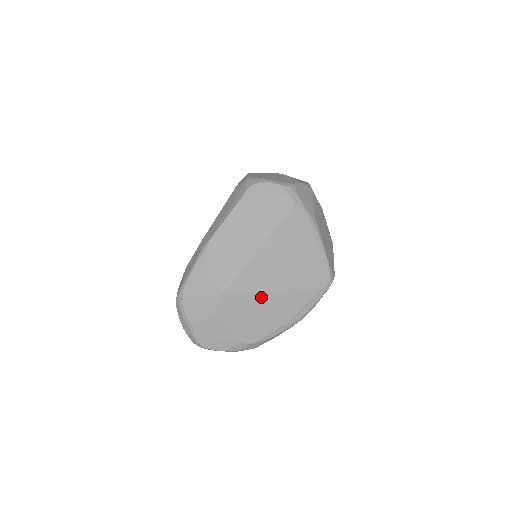
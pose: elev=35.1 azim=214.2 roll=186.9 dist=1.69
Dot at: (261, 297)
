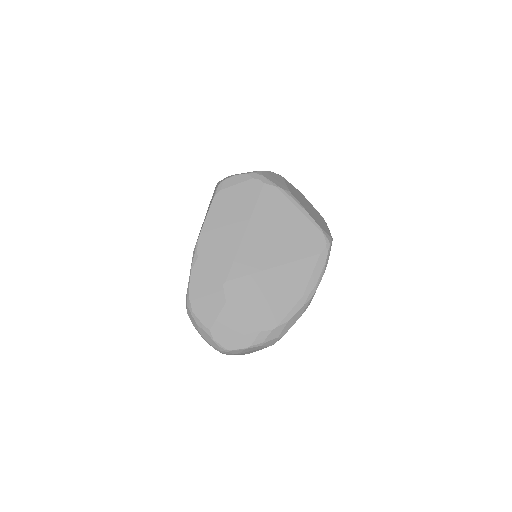
Dot at: (264, 277)
